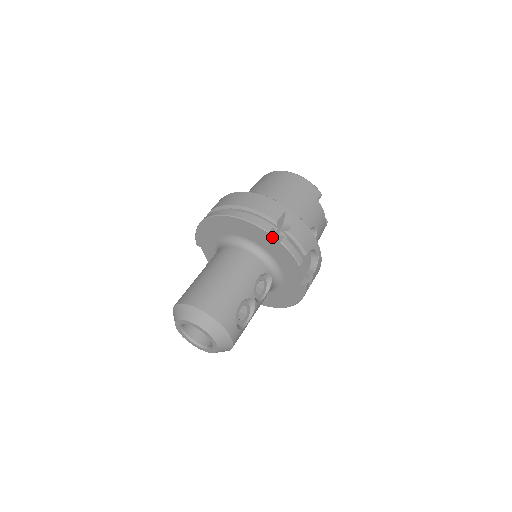
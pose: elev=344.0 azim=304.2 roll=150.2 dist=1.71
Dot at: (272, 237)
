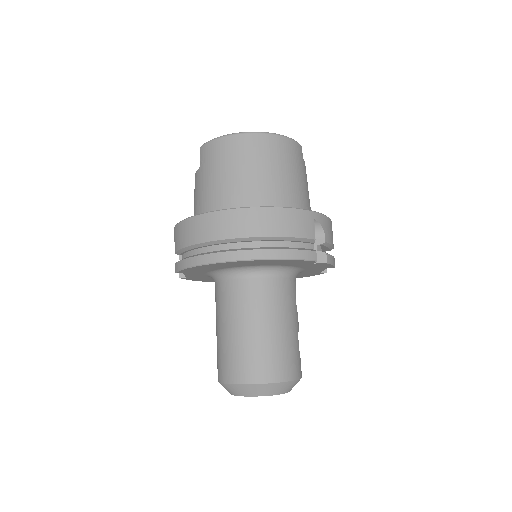
Dot at: occluded
